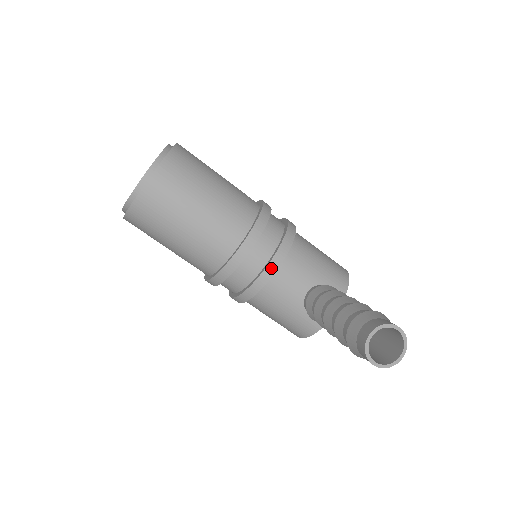
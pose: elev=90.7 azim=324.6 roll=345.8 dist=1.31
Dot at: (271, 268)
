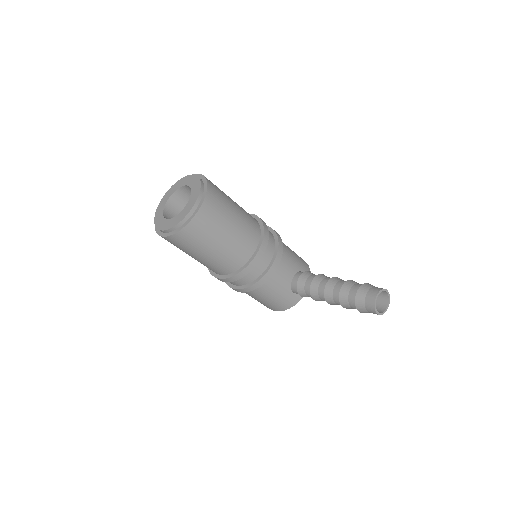
Dot at: (275, 264)
